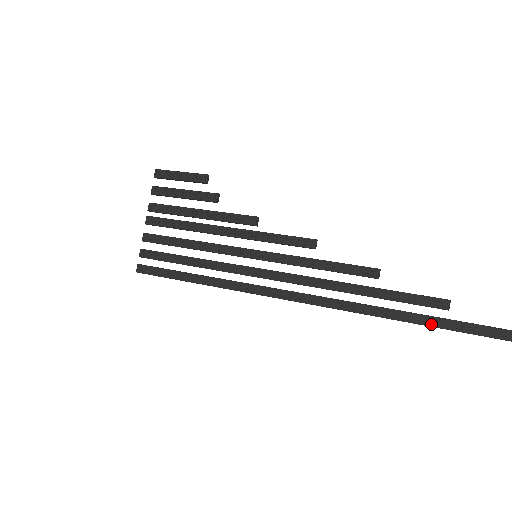
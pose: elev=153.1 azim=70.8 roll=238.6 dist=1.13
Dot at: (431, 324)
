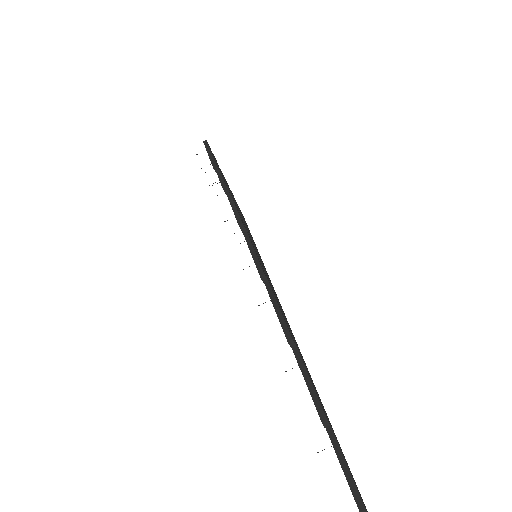
Dot at: occluded
